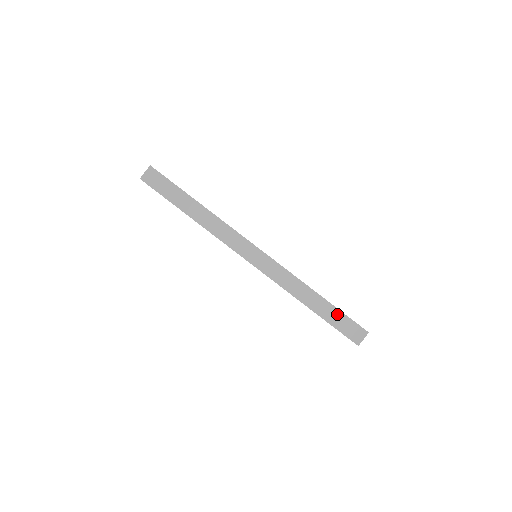
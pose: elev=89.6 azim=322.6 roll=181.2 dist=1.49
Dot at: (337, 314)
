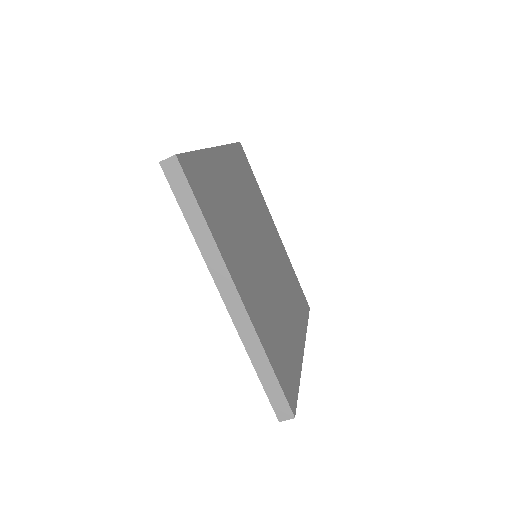
Dot at: (277, 389)
